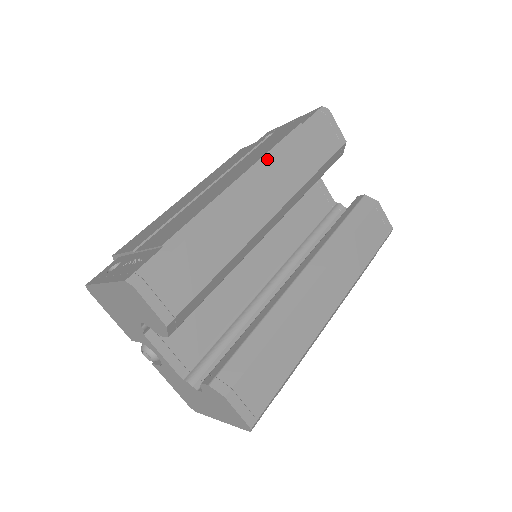
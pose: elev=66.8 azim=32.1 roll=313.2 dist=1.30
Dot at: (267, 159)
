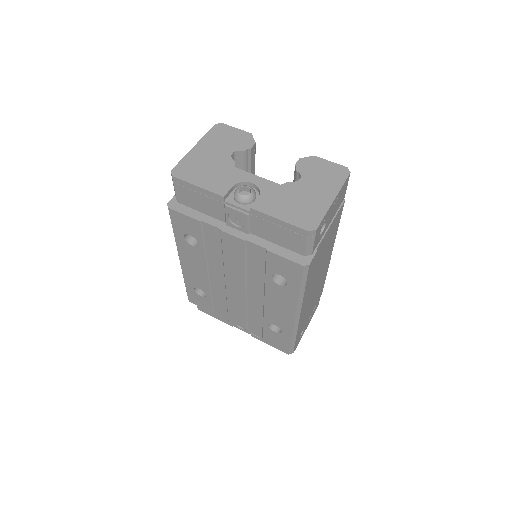
Dot at: occluded
